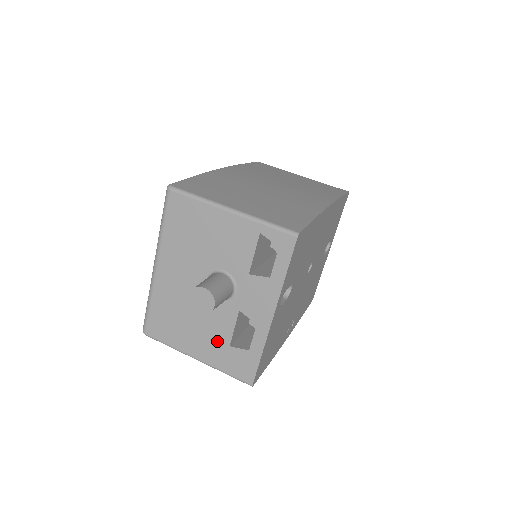
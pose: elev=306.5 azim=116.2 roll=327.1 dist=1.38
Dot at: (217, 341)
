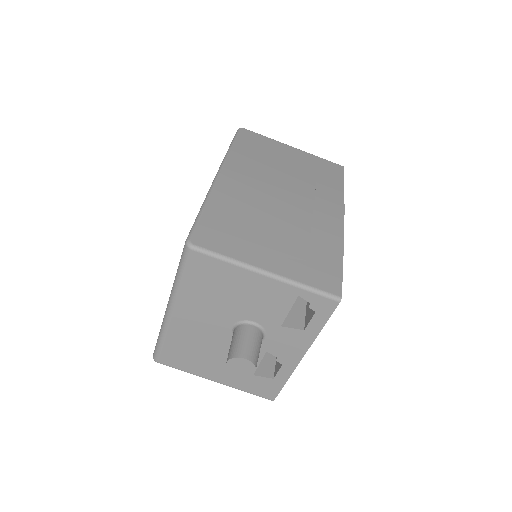
Dot at: occluded
